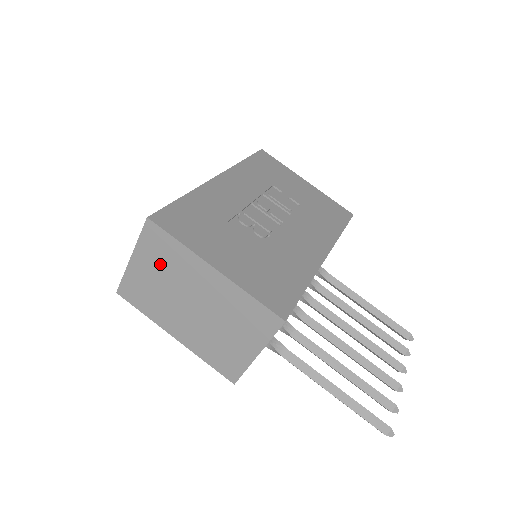
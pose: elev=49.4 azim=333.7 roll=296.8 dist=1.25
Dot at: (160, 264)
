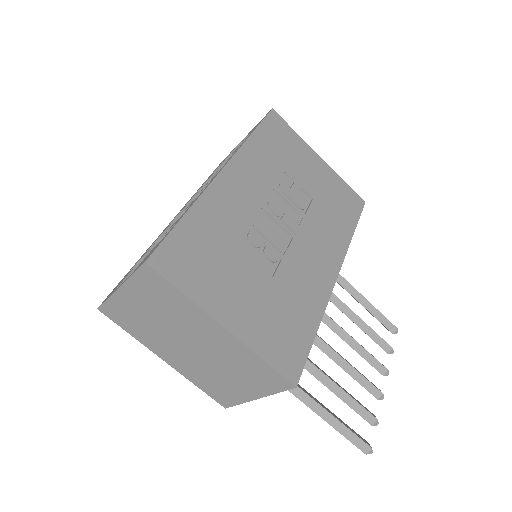
Dot at: (156, 304)
